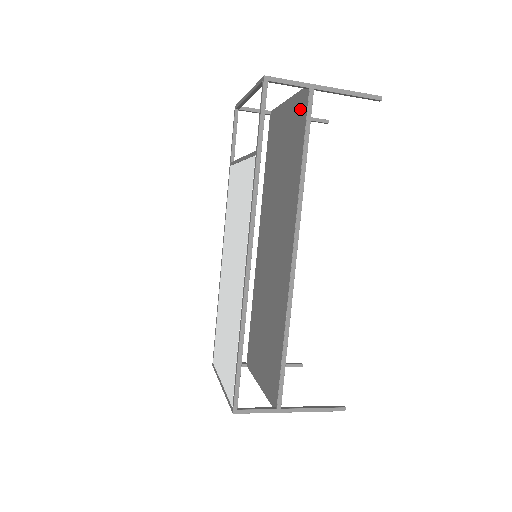
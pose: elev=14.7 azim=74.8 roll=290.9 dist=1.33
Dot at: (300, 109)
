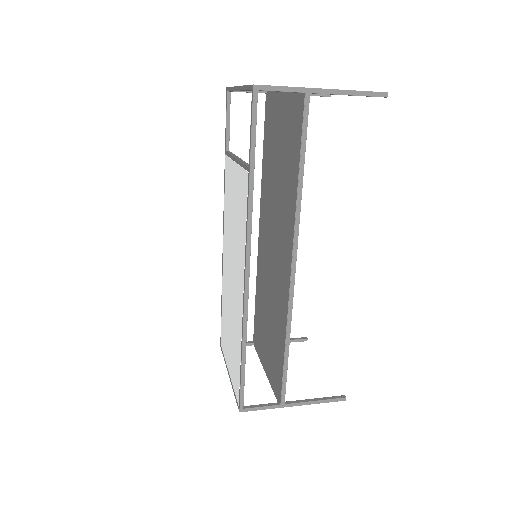
Dot at: (296, 111)
